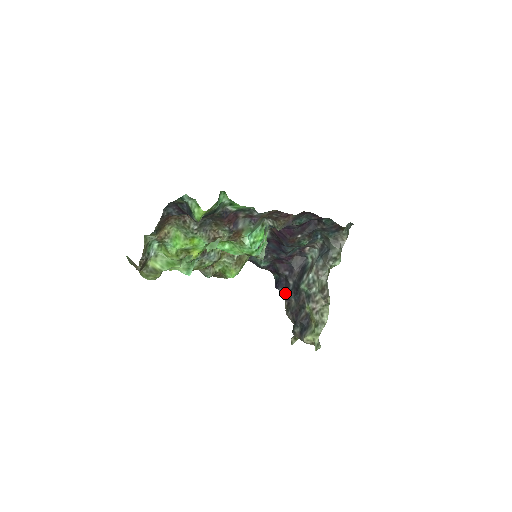
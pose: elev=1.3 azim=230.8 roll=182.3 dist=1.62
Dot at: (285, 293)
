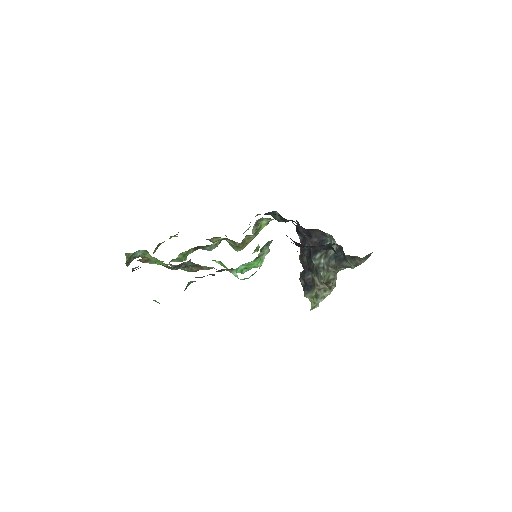
Dot at: occluded
